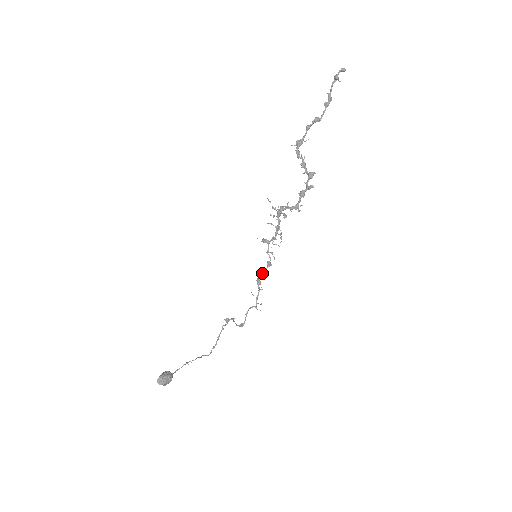
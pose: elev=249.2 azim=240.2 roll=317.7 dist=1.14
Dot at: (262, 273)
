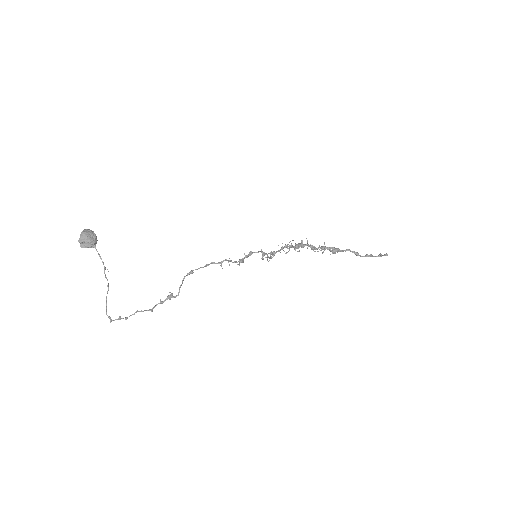
Dot at: (253, 252)
